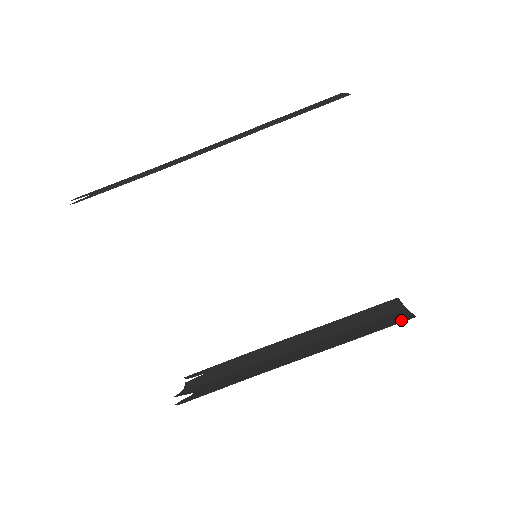
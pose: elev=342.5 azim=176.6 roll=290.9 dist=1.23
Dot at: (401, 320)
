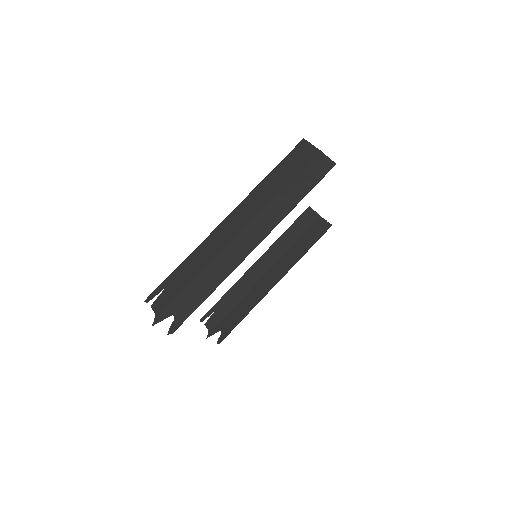
Dot at: (325, 230)
